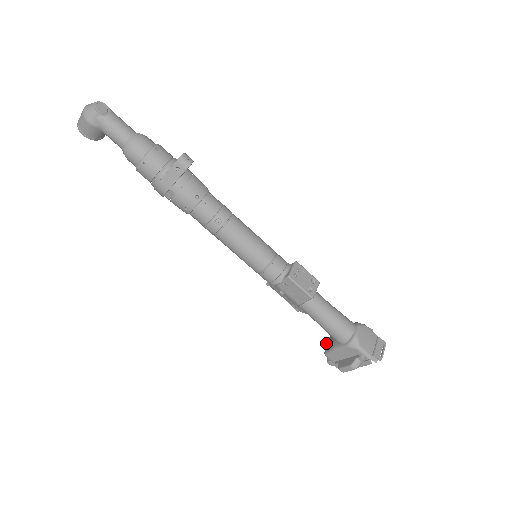
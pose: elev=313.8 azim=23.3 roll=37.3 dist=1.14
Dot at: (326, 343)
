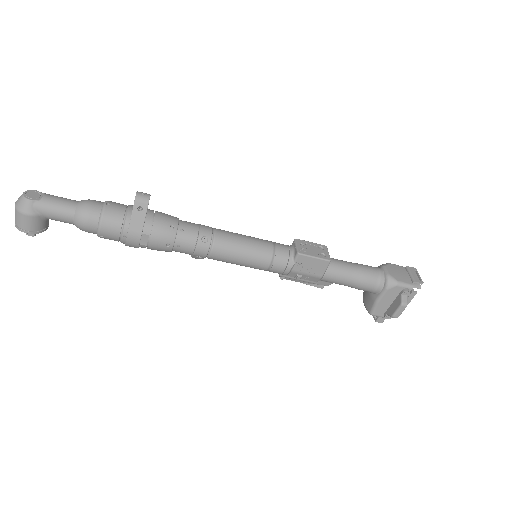
Dot at: (364, 304)
